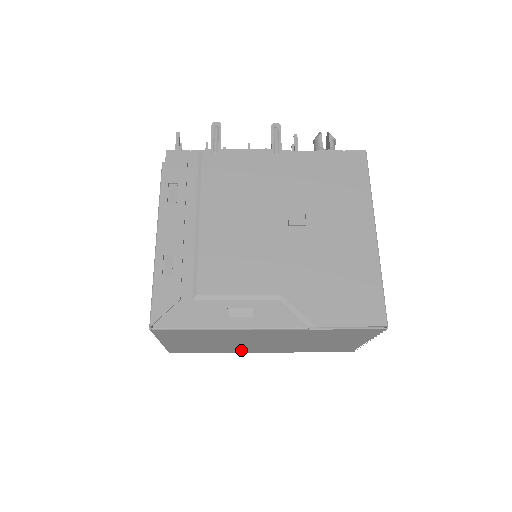
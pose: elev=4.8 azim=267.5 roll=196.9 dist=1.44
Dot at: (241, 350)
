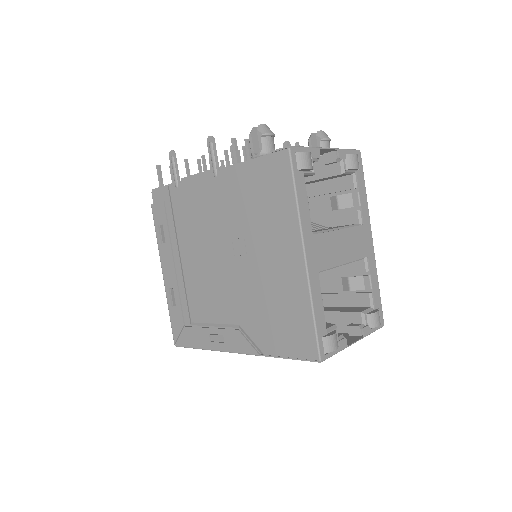
Dot at: occluded
